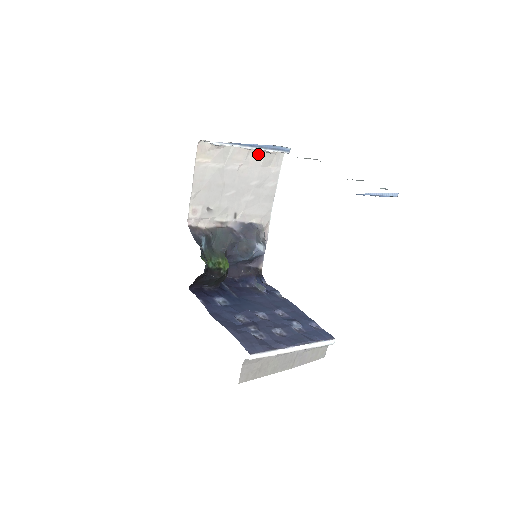
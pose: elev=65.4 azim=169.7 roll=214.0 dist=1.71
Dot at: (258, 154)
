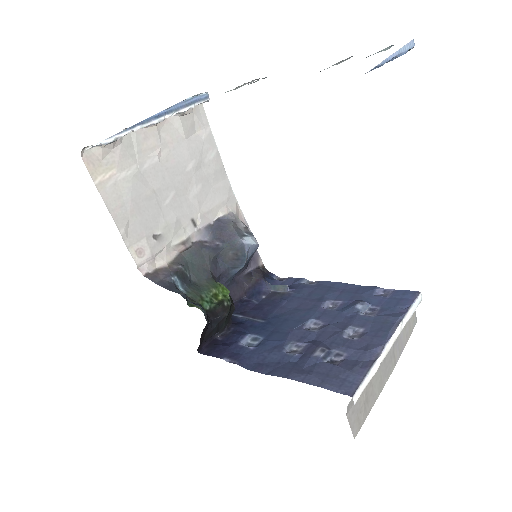
Dot at: (171, 125)
